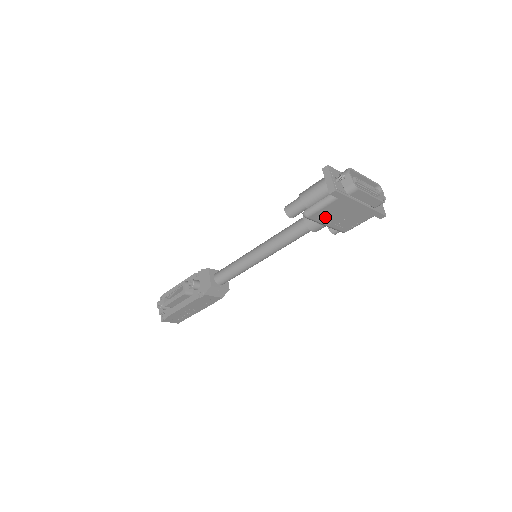
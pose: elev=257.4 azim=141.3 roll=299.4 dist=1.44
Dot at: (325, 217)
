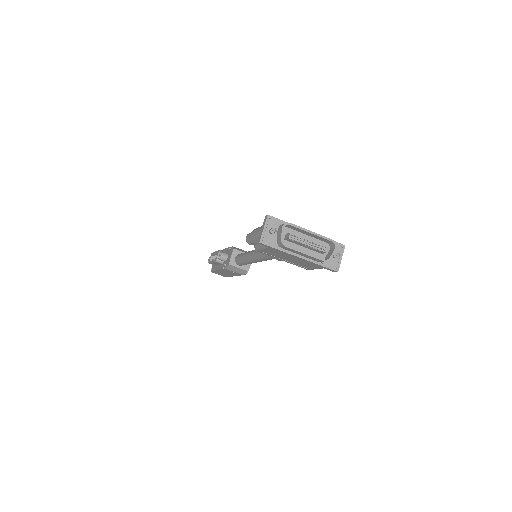
Dot at: (274, 255)
